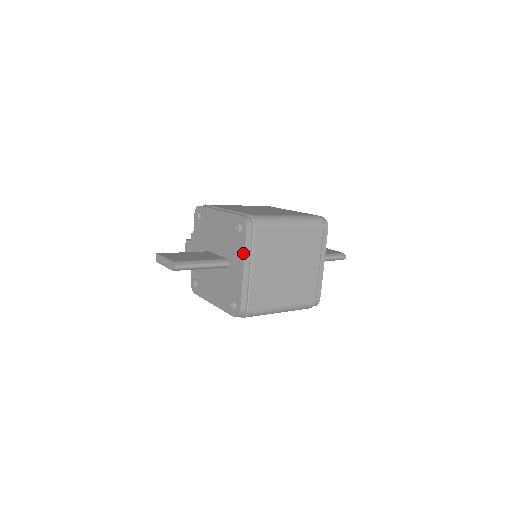
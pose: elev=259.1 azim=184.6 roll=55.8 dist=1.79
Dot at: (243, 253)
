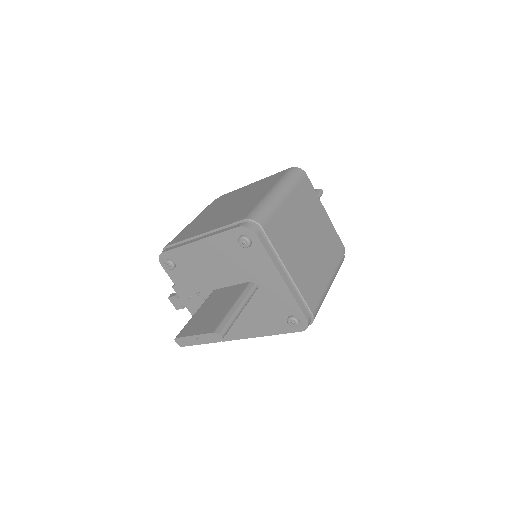
Dot at: (271, 263)
